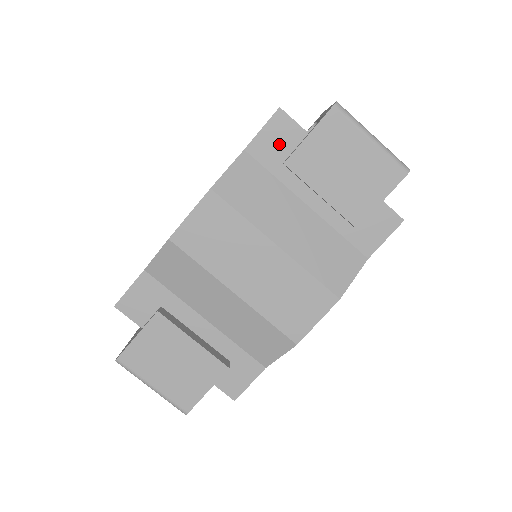
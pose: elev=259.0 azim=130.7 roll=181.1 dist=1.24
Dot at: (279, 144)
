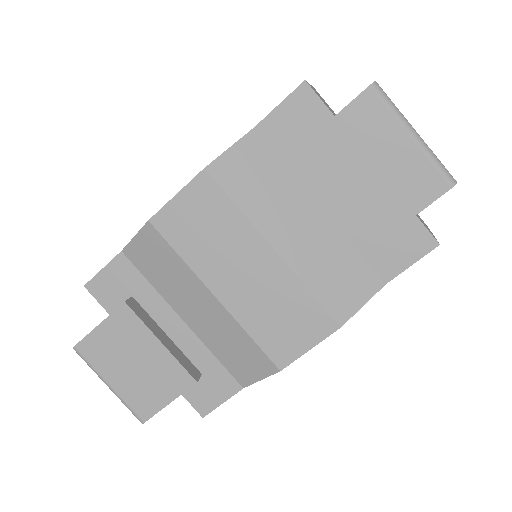
Dot at: (298, 126)
